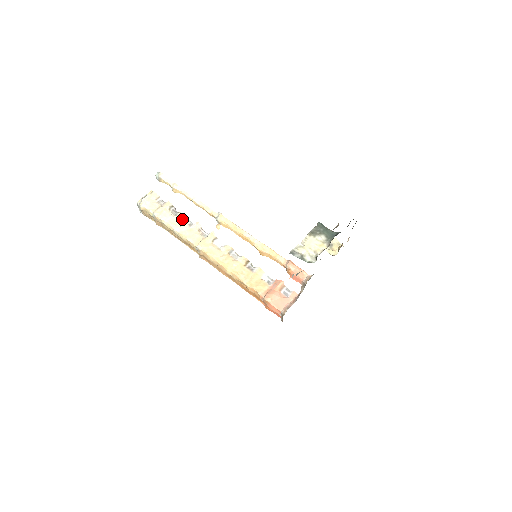
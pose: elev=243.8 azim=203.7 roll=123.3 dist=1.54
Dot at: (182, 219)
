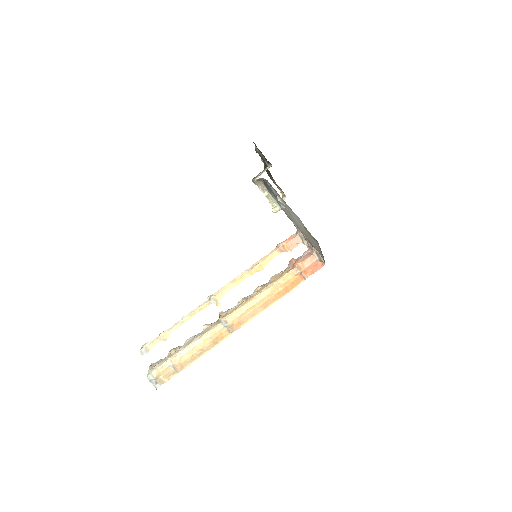
Dot at: (191, 339)
